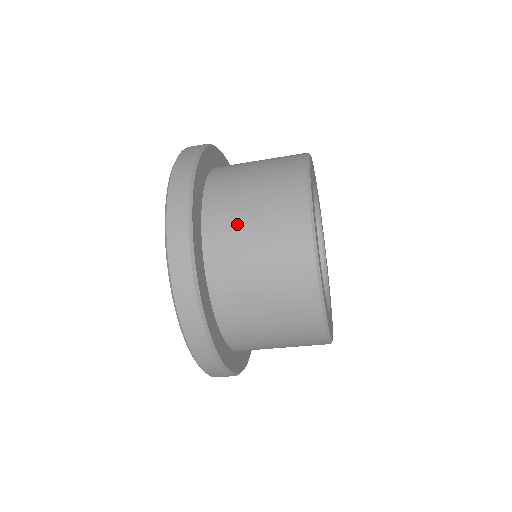
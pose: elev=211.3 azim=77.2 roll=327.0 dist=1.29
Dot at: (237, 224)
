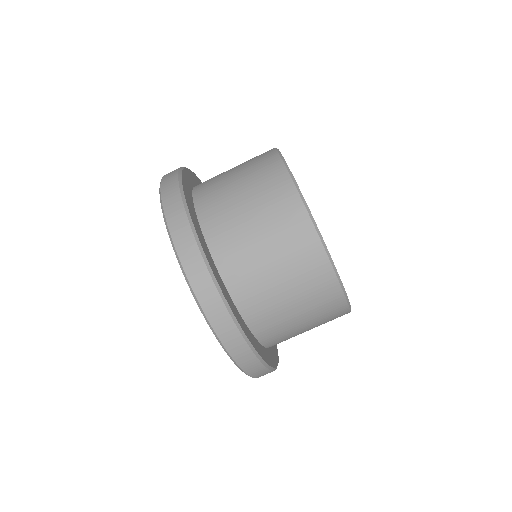
Dot at: occluded
